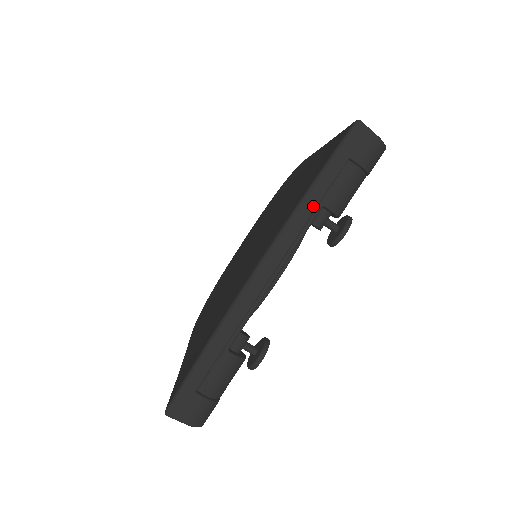
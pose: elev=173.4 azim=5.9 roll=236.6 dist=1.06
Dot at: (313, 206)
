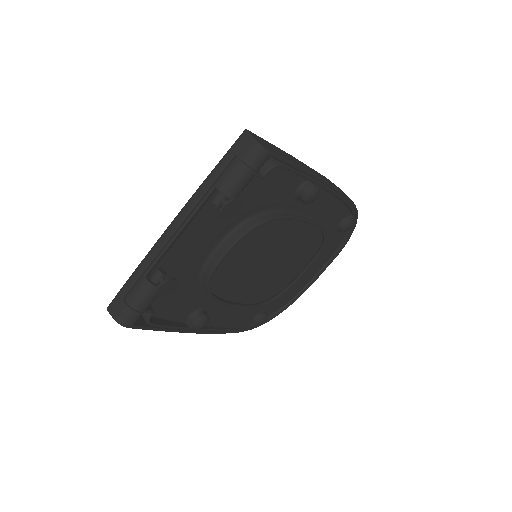
Dot at: (207, 186)
